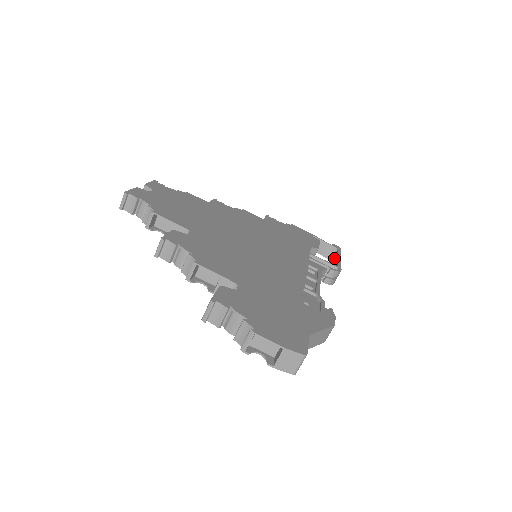
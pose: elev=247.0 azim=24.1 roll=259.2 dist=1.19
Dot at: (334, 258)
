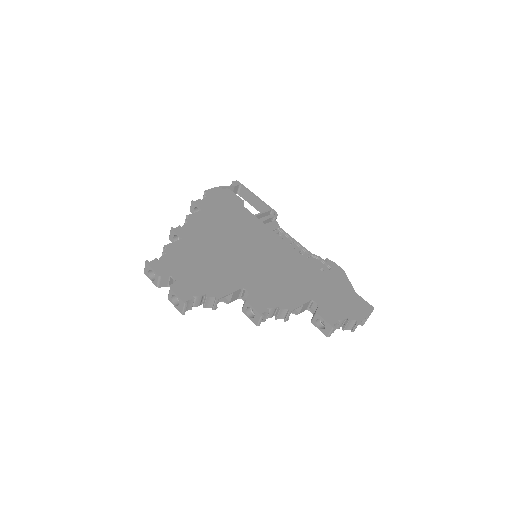
Dot at: (244, 194)
